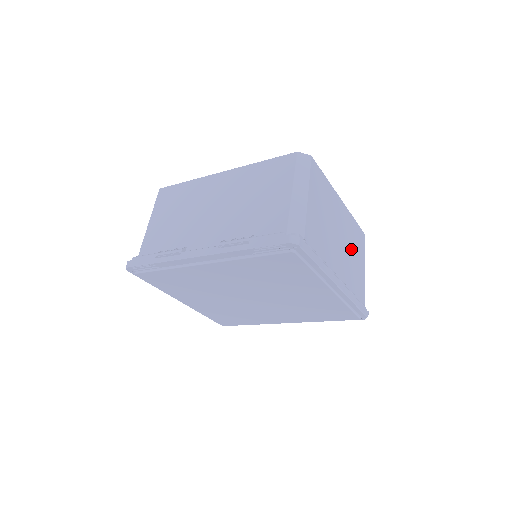
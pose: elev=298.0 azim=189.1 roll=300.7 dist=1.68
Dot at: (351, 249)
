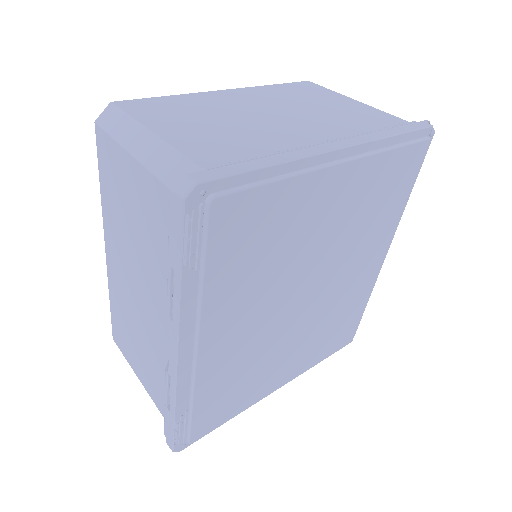
Dot at: (307, 106)
